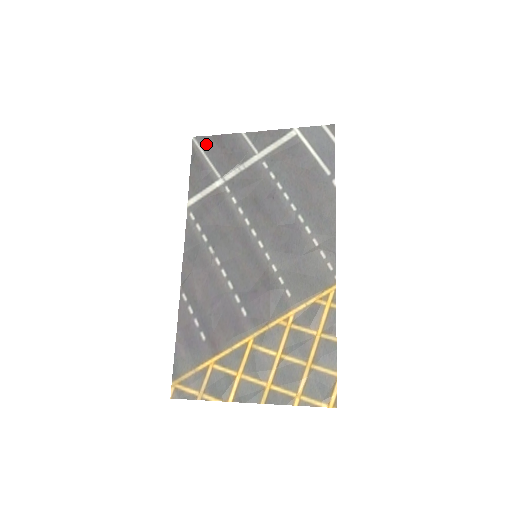
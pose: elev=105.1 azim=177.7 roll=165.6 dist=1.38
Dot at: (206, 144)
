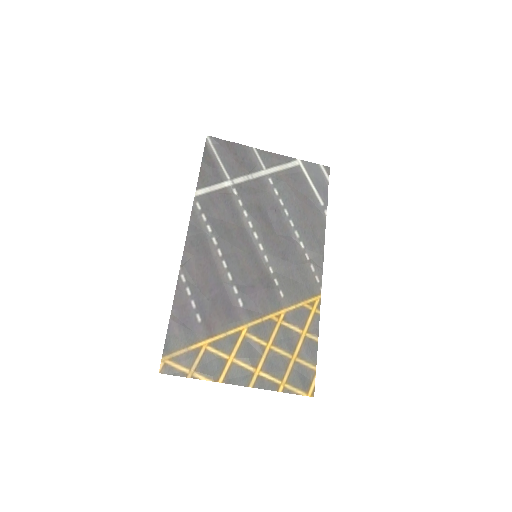
Dot at: (219, 146)
